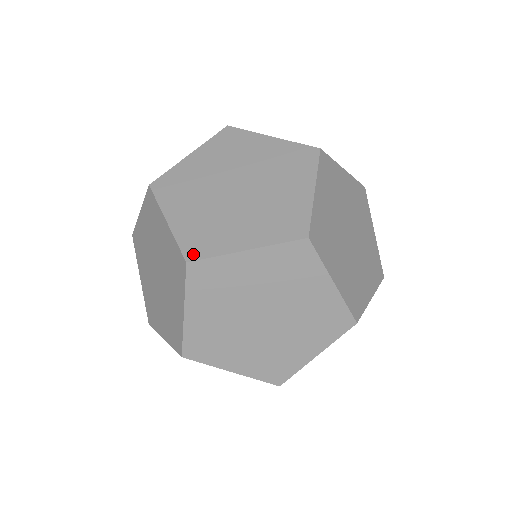
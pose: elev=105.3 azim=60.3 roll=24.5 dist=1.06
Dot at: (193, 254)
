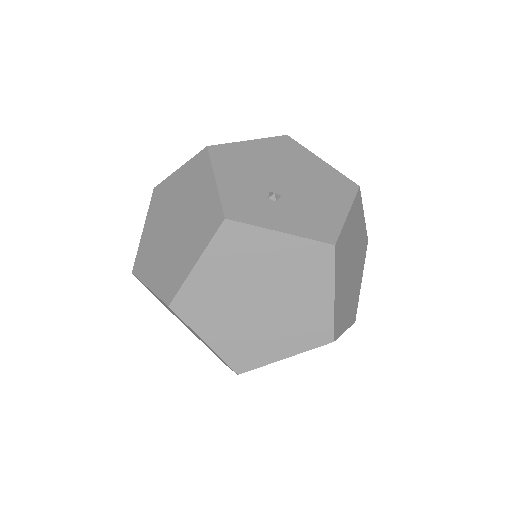
Dot at: (136, 269)
